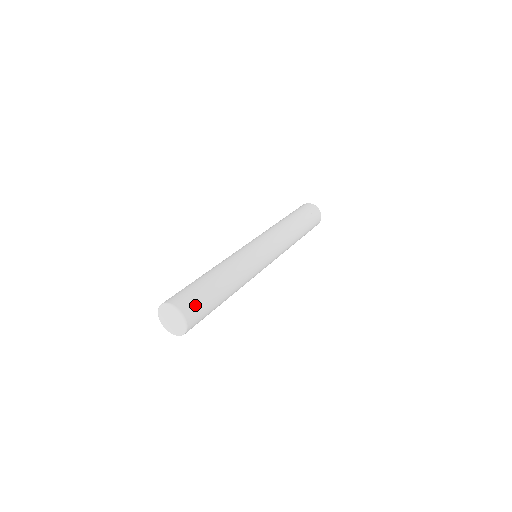
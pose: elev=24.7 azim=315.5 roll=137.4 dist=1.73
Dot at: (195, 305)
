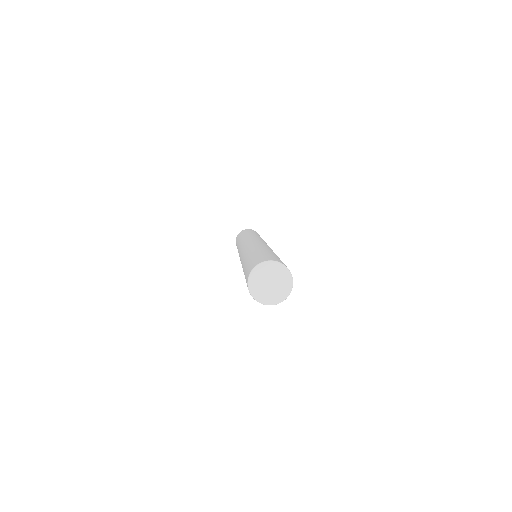
Dot at: occluded
